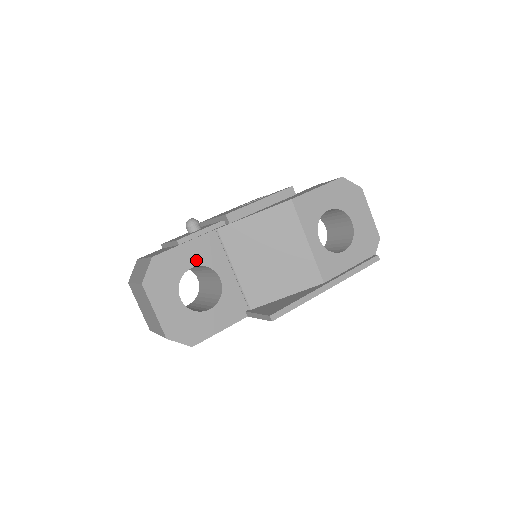
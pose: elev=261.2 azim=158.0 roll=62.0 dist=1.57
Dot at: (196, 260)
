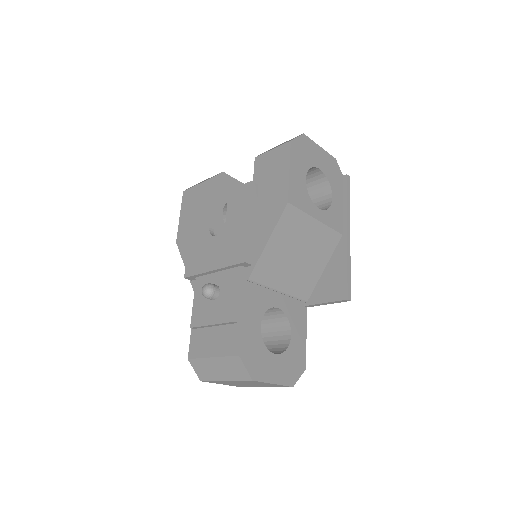
Dot at: (257, 317)
